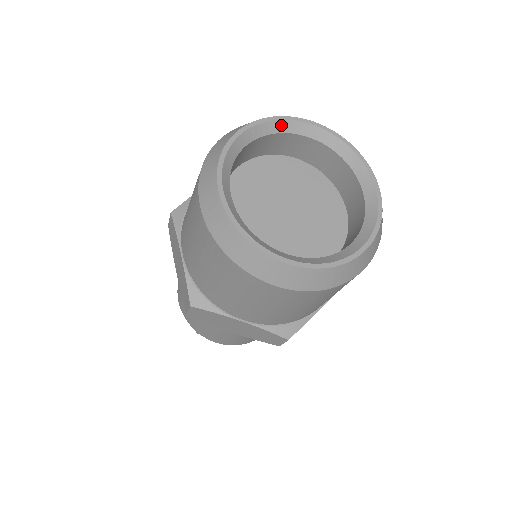
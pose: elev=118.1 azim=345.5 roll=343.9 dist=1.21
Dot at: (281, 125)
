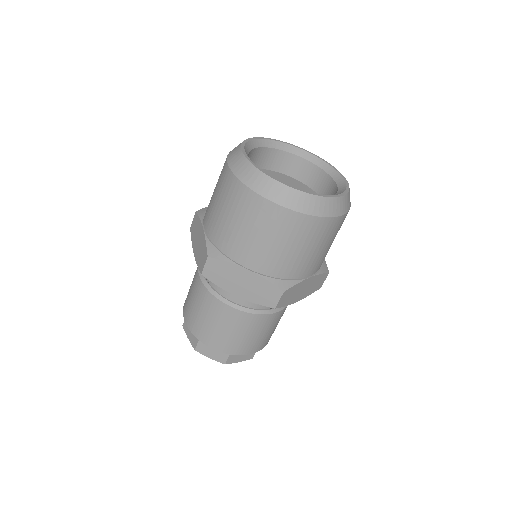
Dot at: (280, 145)
